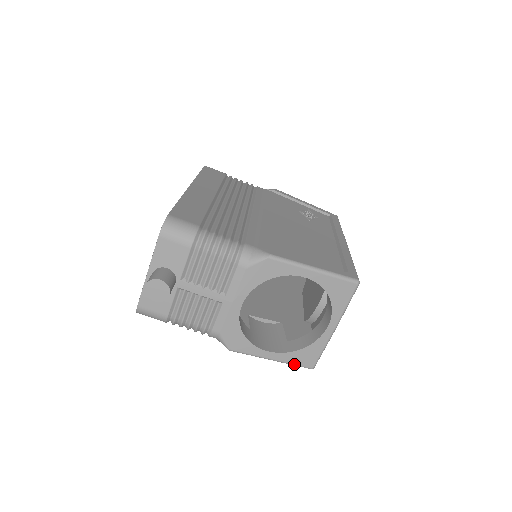
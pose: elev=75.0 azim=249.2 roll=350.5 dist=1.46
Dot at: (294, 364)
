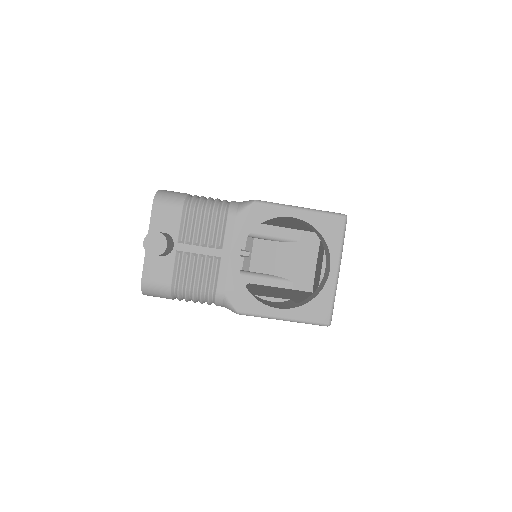
Dot at: (308, 321)
